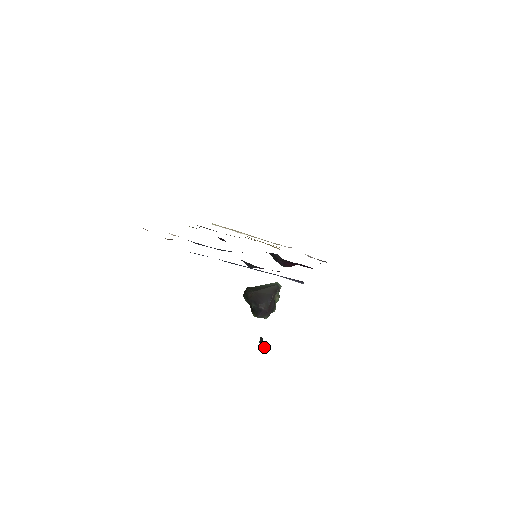
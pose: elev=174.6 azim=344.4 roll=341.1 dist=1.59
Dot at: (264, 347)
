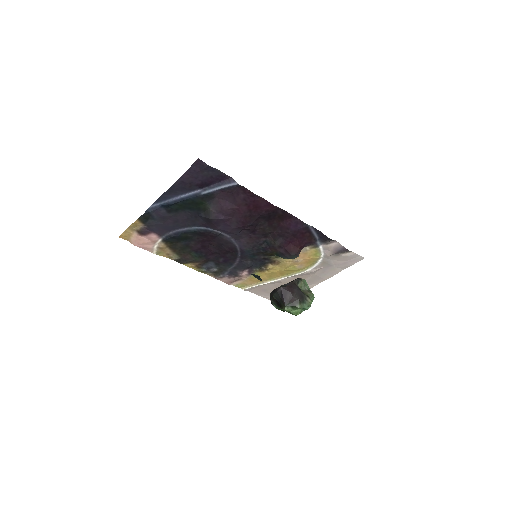
Dot at: (257, 275)
